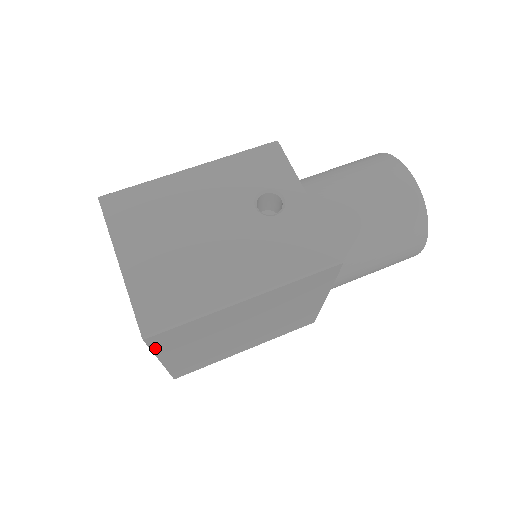
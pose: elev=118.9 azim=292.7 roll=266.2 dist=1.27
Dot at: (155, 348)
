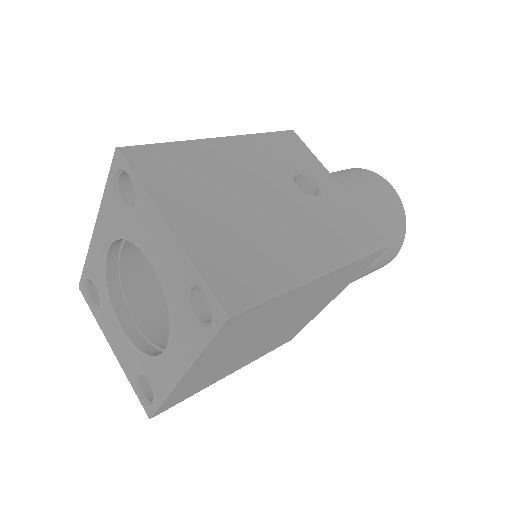
Dot at: (212, 342)
